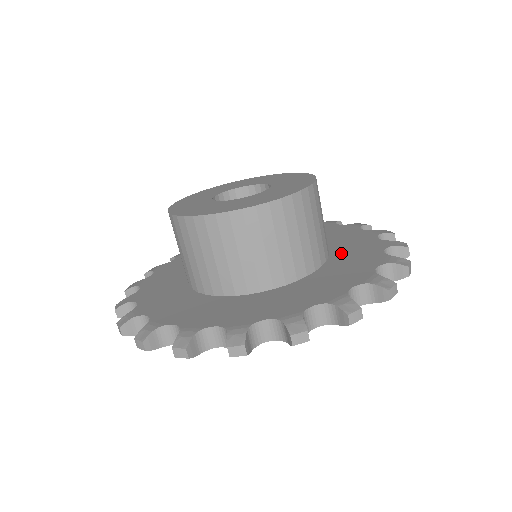
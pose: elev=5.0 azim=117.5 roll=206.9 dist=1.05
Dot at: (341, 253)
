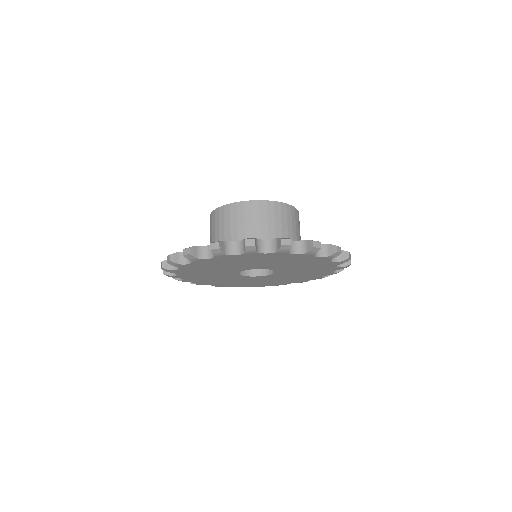
Dot at: occluded
